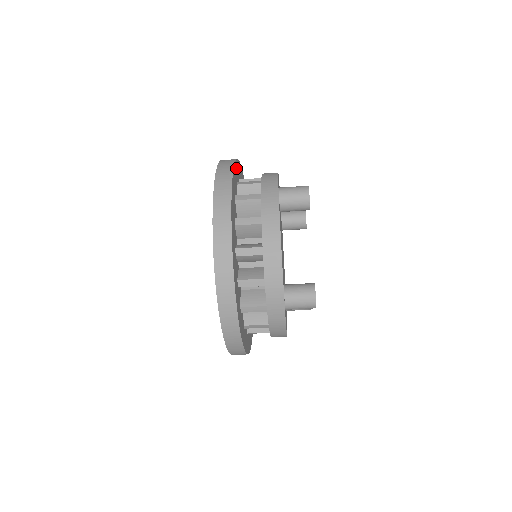
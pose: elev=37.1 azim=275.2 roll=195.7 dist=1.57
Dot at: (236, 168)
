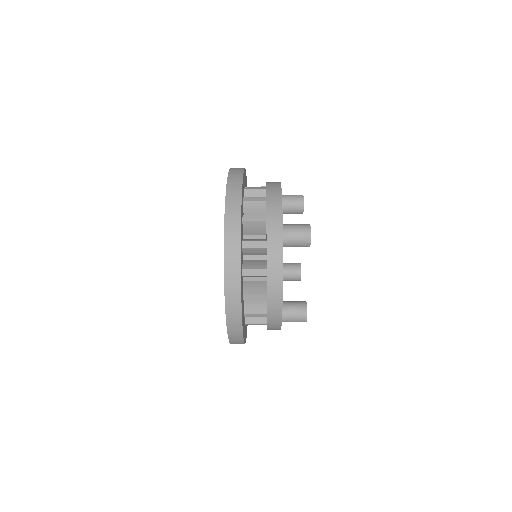
Dot at: occluded
